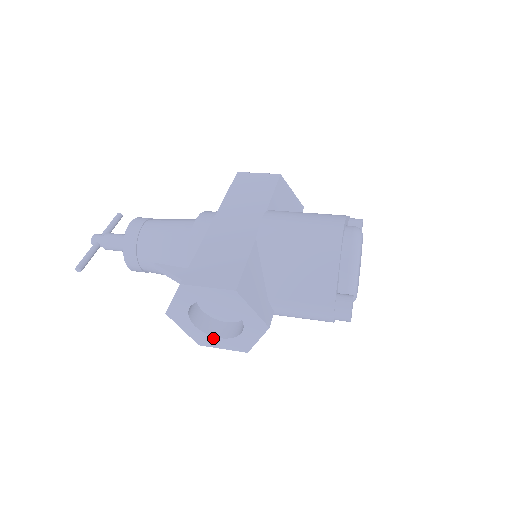
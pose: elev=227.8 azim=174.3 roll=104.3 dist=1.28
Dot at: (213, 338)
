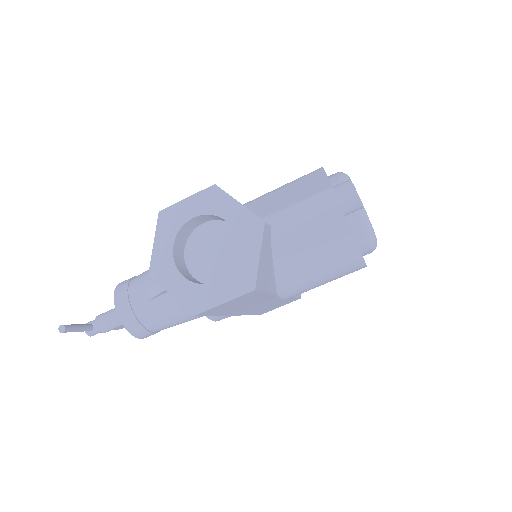
Dot at: (208, 287)
